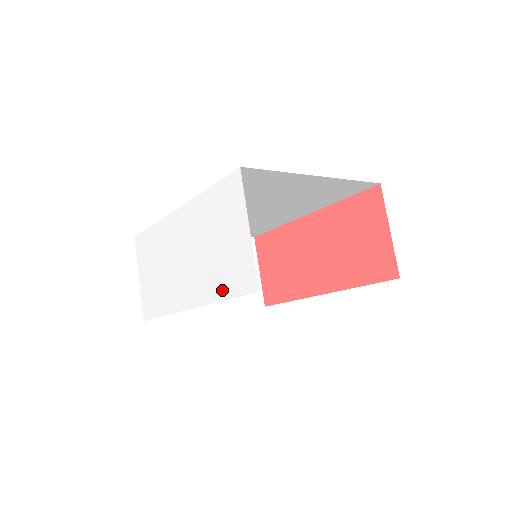
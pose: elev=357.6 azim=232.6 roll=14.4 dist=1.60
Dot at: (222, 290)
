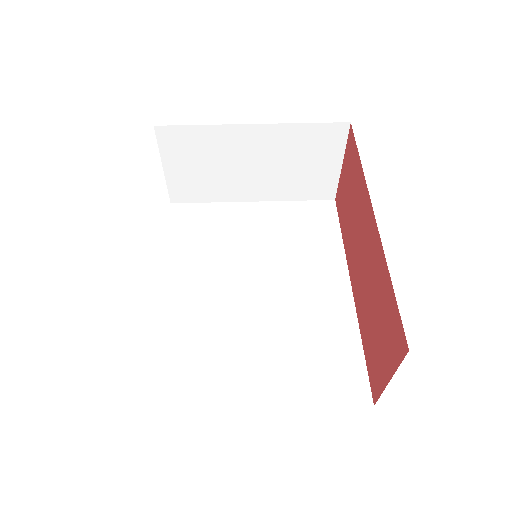
Dot at: occluded
